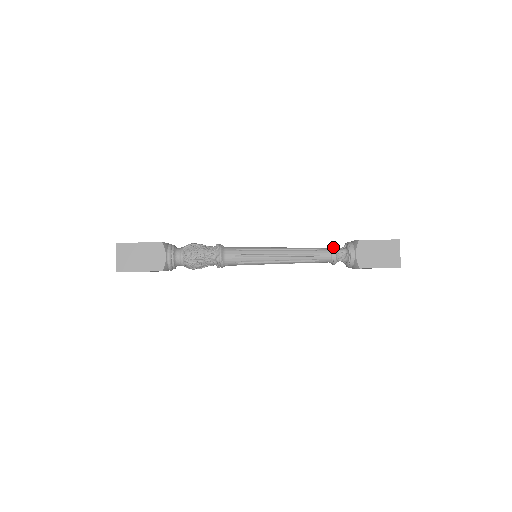
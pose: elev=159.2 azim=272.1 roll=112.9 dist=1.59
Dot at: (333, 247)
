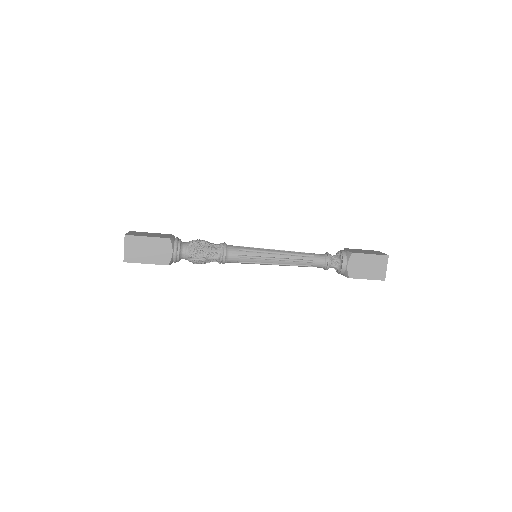
Dot at: occluded
